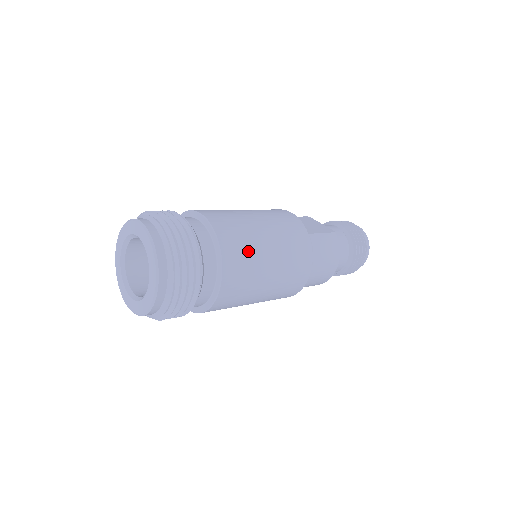
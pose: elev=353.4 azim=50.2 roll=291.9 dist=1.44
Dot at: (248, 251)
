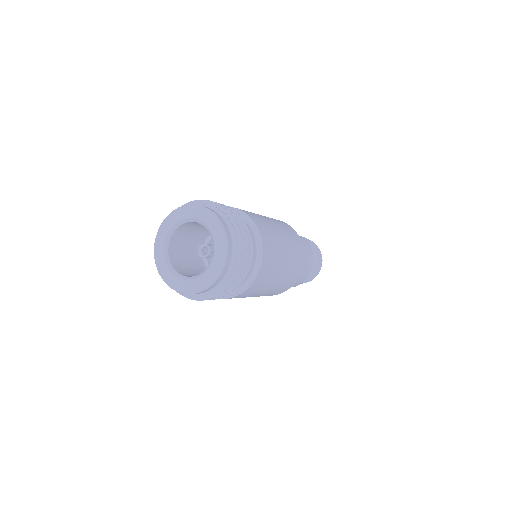
Dot at: (272, 234)
